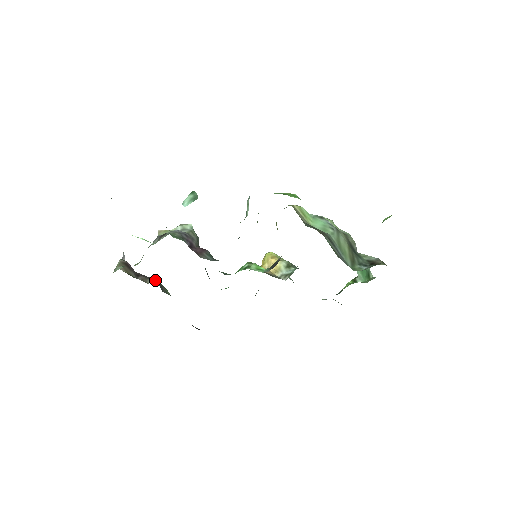
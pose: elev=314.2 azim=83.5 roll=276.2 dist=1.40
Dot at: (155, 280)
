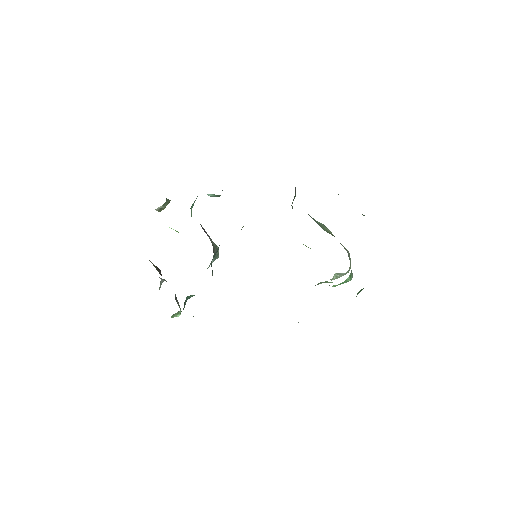
Dot at: occluded
